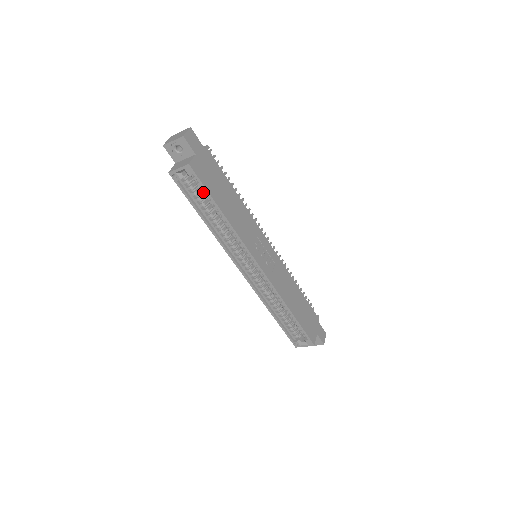
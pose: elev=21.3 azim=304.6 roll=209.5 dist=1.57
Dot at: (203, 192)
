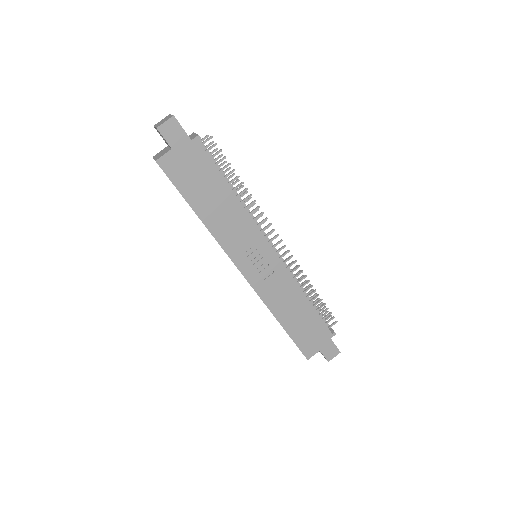
Dot at: occluded
